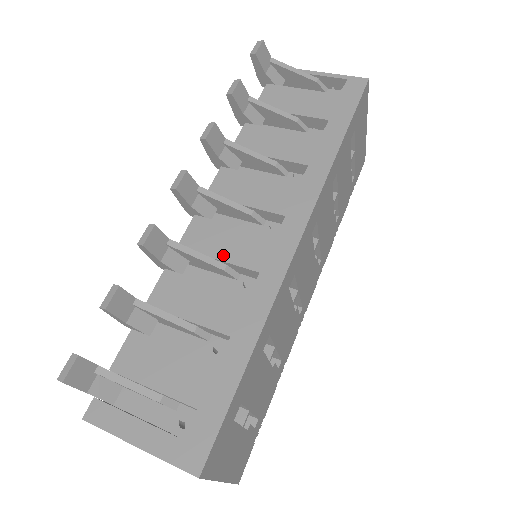
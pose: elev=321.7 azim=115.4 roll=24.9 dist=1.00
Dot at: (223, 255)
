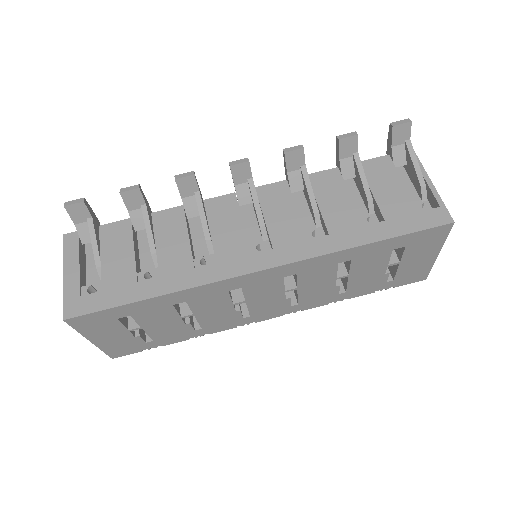
Dot at: (215, 231)
